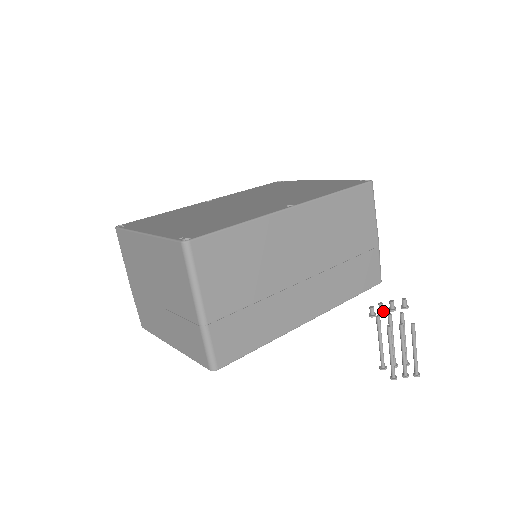
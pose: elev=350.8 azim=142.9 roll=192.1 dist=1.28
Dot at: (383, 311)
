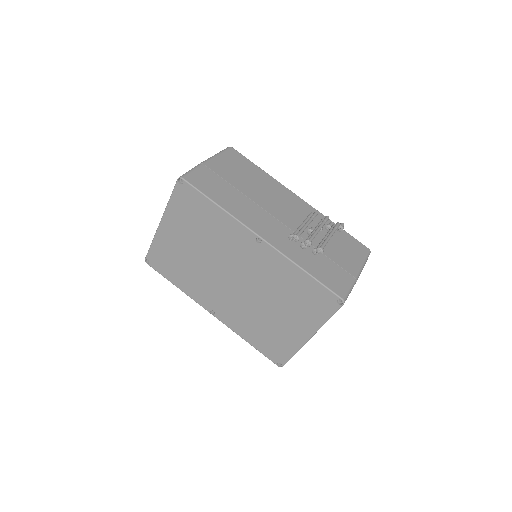
Dot at: occluded
